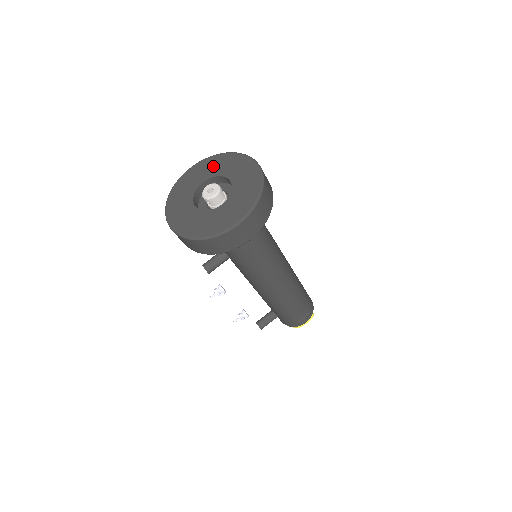
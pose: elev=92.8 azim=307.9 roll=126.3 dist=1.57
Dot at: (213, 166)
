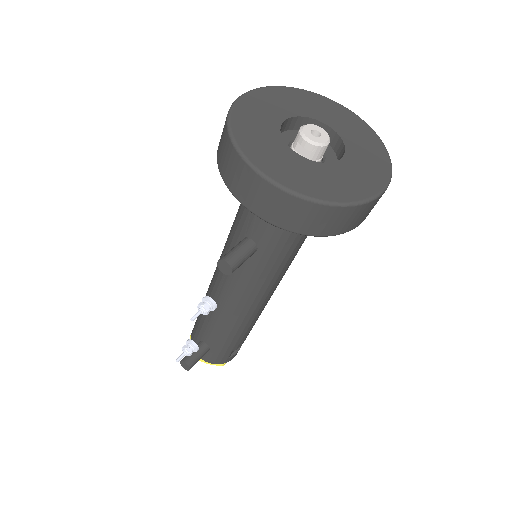
Dot at: (289, 101)
